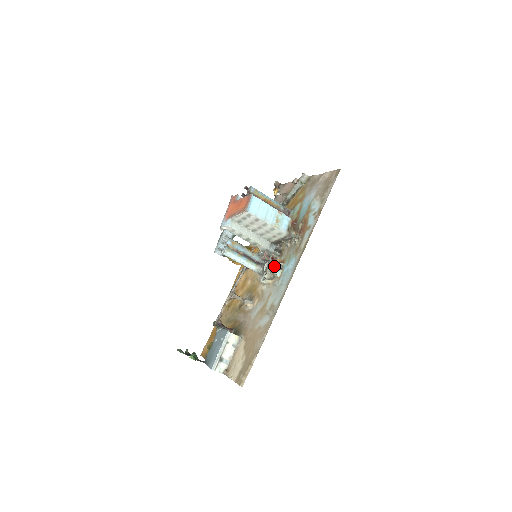
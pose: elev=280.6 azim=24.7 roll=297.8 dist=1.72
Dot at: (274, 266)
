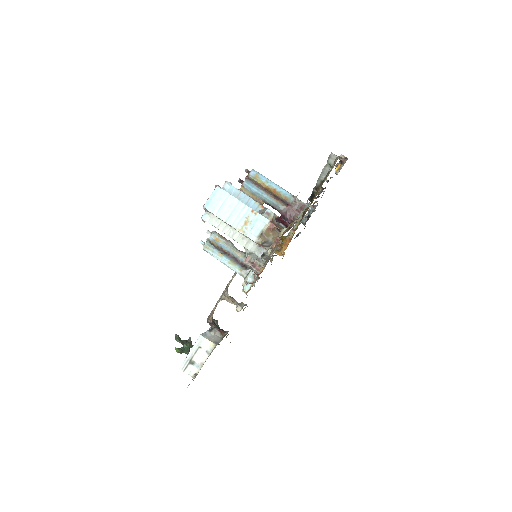
Dot at: occluded
